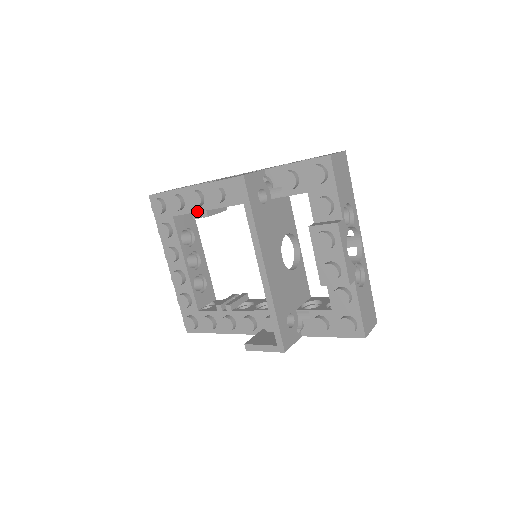
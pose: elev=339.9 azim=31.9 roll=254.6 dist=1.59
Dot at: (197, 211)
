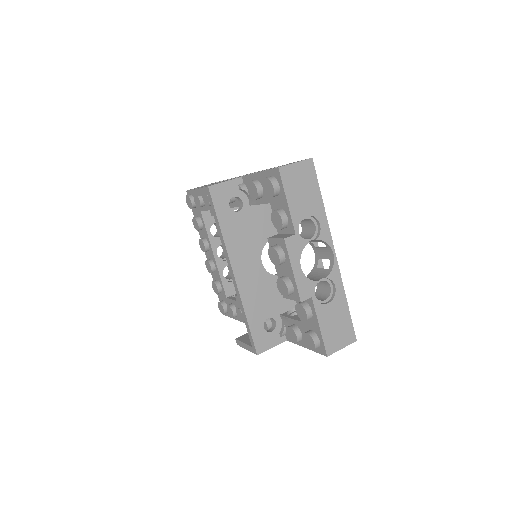
Dot at: occluded
